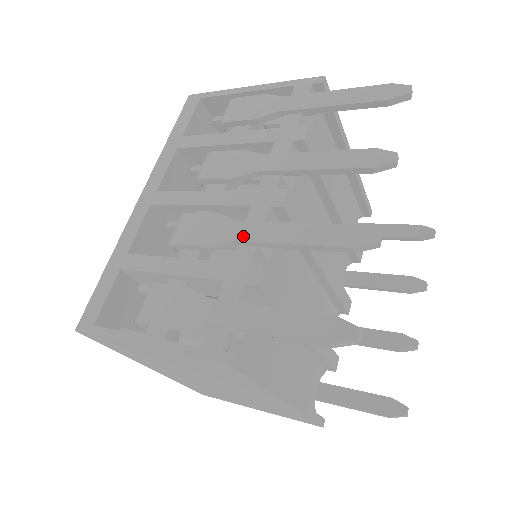
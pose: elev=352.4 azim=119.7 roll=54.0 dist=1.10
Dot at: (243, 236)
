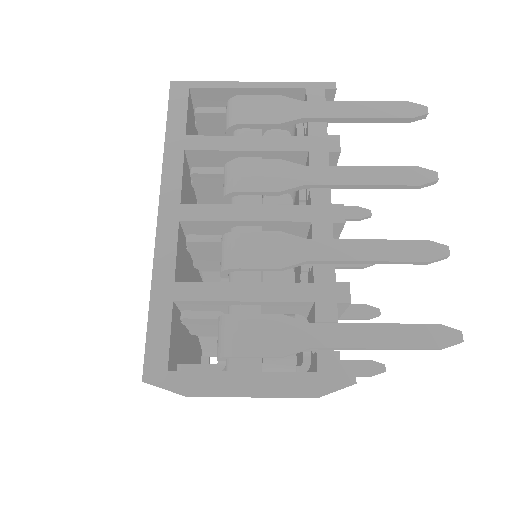
Dot at: (319, 255)
